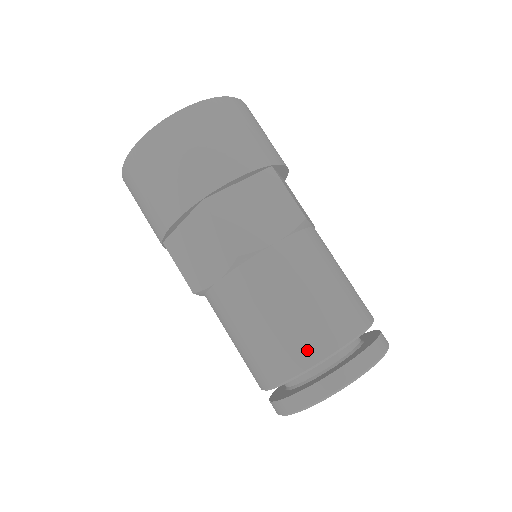
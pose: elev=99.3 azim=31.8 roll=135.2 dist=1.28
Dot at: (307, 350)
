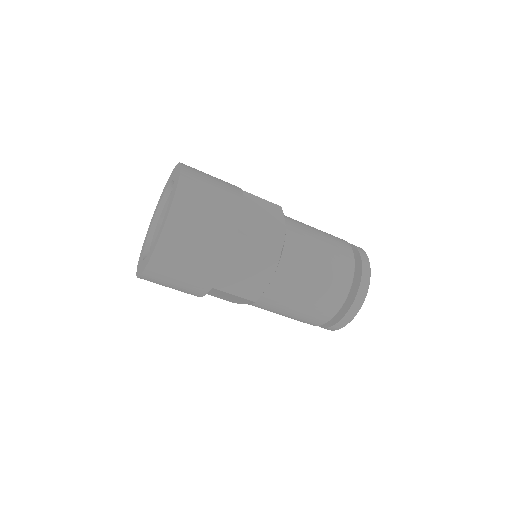
Dot at: (324, 315)
